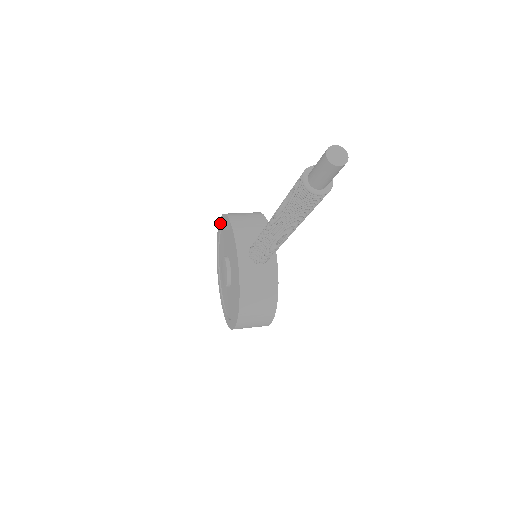
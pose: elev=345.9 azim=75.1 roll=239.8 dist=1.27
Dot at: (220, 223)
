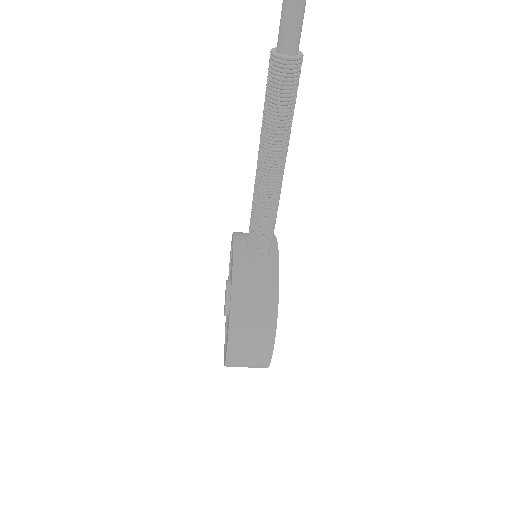
Dot at: occluded
